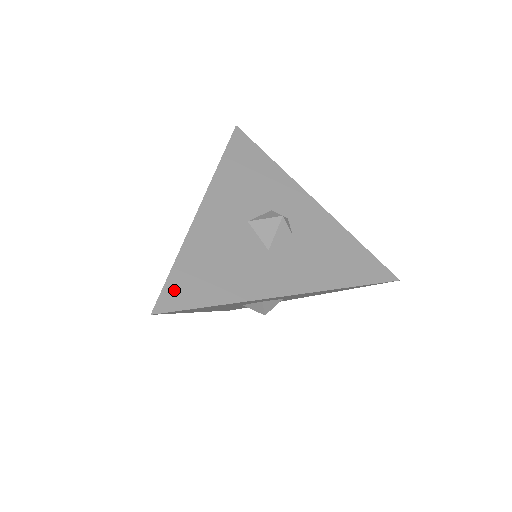
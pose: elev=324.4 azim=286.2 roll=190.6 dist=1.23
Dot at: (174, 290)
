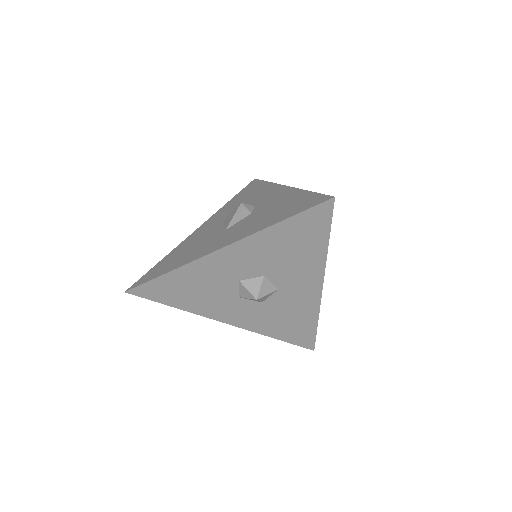
Dot at: (147, 275)
